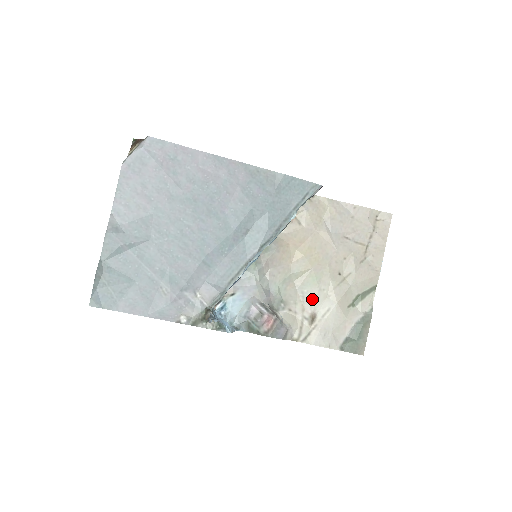
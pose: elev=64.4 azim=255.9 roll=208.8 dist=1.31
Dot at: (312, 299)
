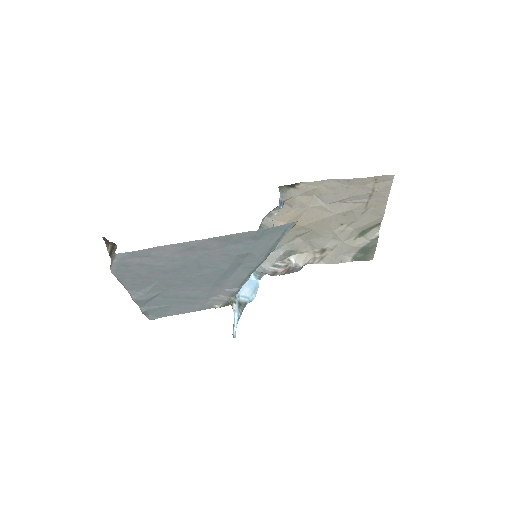
Dot at: (319, 243)
